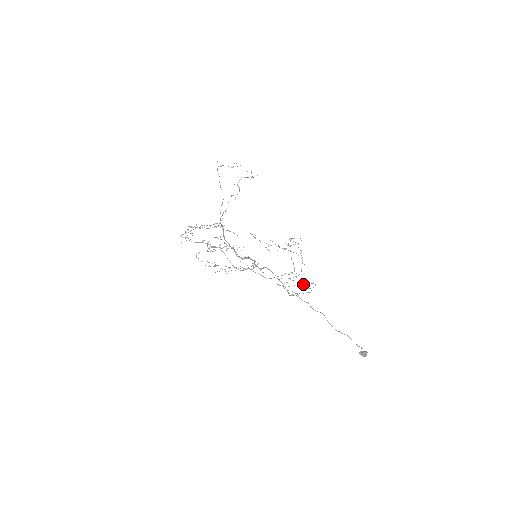
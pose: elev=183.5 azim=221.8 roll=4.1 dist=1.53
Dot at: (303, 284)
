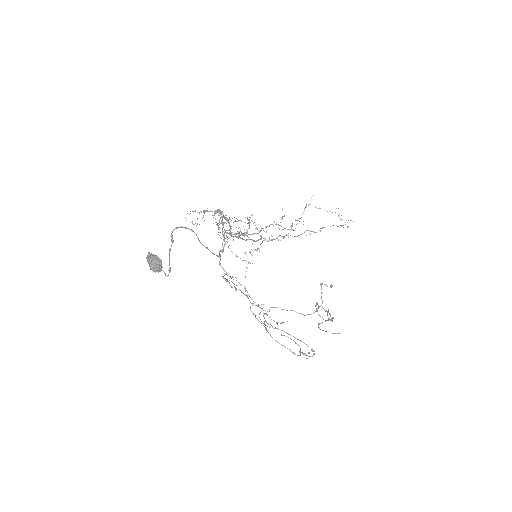
Dot at: occluded
